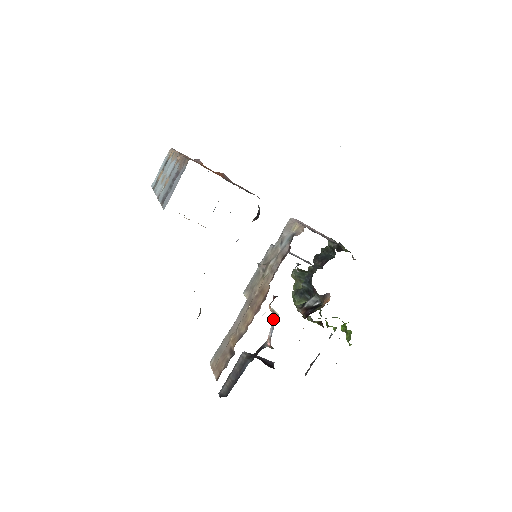
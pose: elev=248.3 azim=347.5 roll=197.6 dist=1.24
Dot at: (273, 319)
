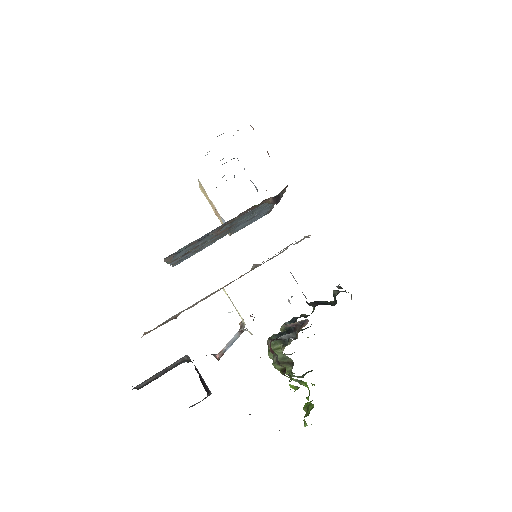
Dot at: (237, 332)
